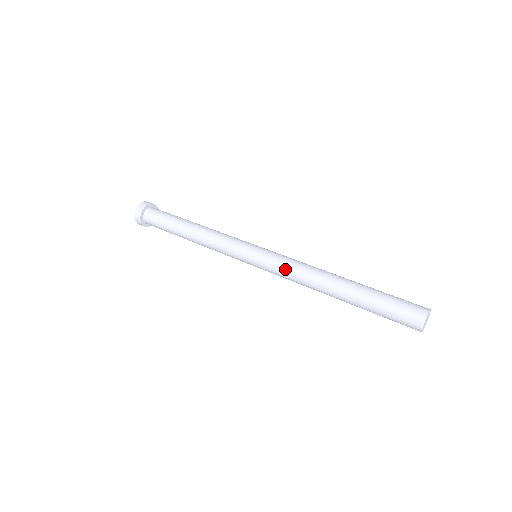
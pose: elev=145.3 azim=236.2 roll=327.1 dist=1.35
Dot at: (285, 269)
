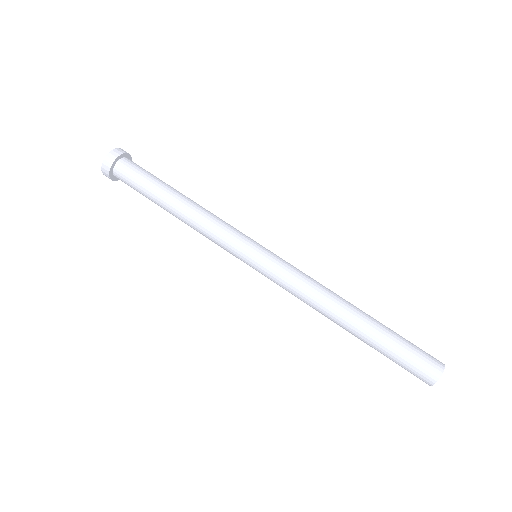
Dot at: (293, 282)
